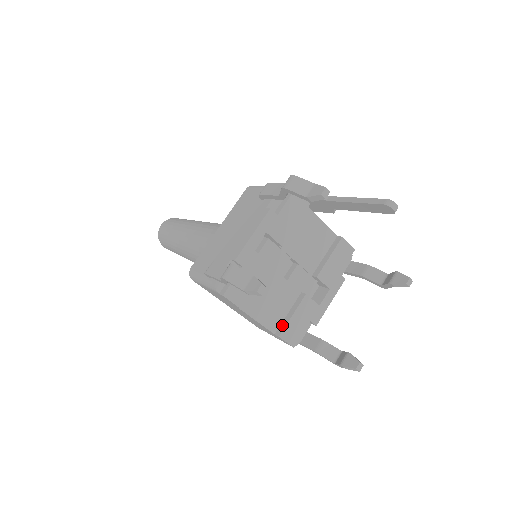
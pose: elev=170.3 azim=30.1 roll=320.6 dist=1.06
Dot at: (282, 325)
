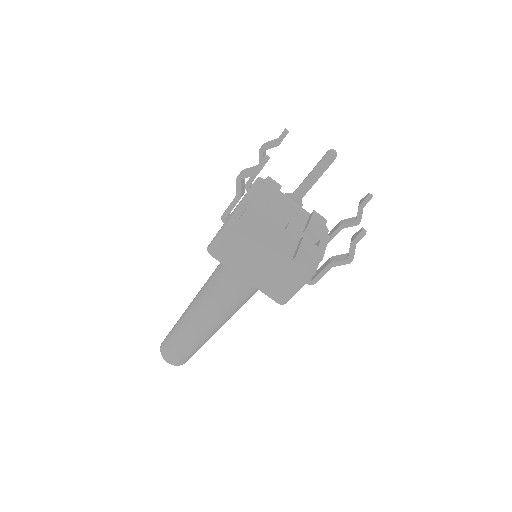
Dot at: (294, 255)
